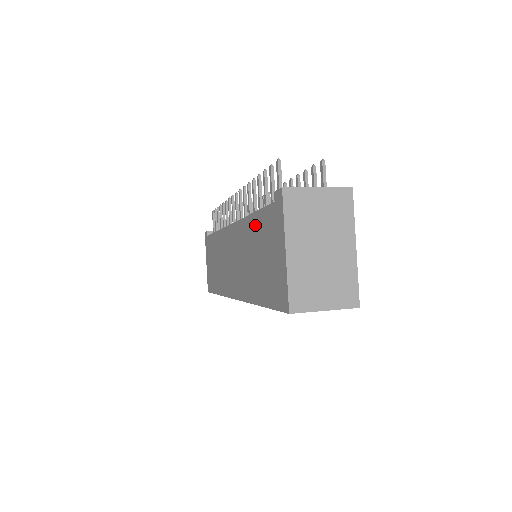
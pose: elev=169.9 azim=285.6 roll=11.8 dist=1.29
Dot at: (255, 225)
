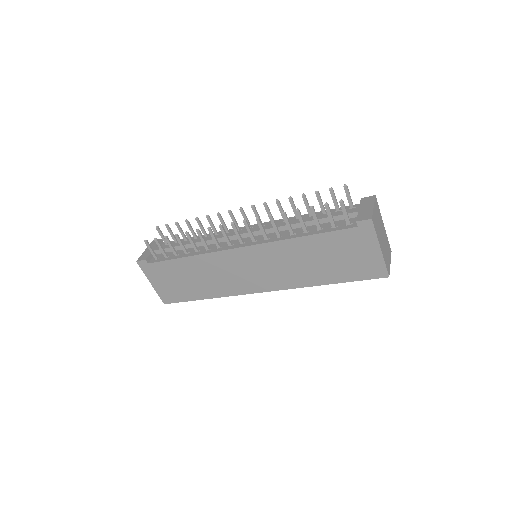
Dot at: (316, 242)
